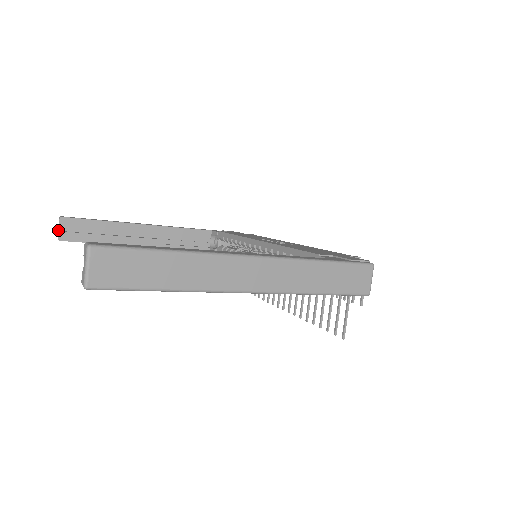
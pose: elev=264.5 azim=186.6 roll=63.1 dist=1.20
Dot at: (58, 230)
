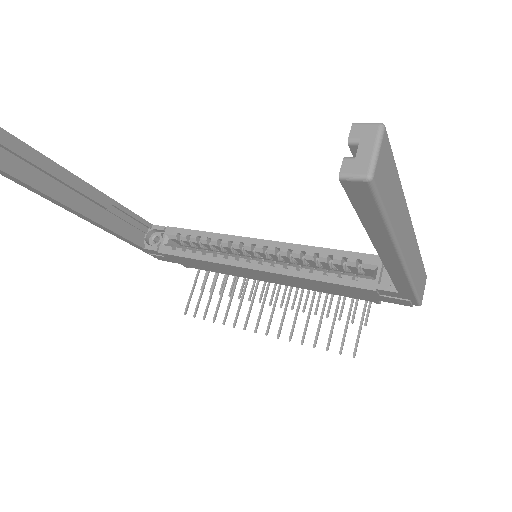
Dot at: out of frame
